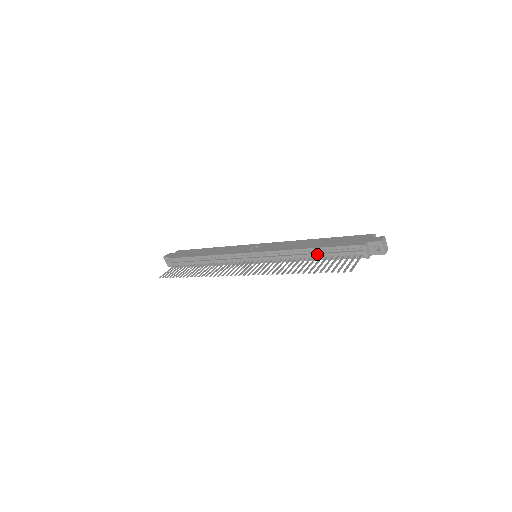
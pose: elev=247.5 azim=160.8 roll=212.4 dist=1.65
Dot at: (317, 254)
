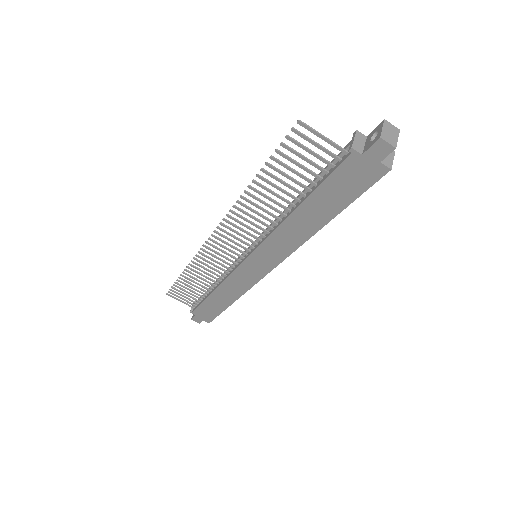
Dot at: (303, 191)
